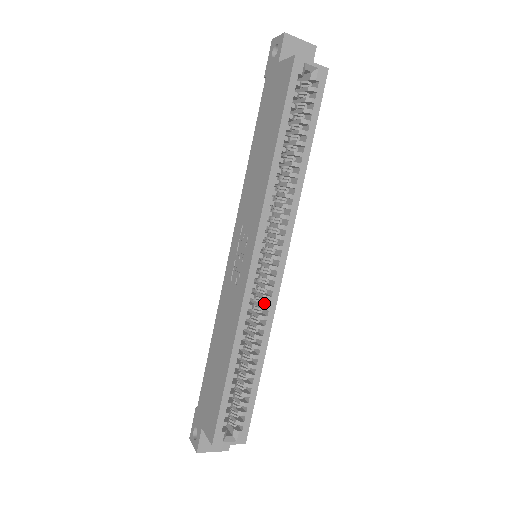
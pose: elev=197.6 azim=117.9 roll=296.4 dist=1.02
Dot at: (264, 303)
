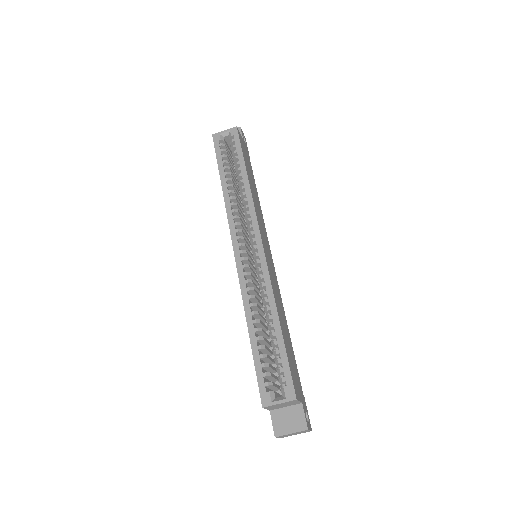
Dot at: occluded
